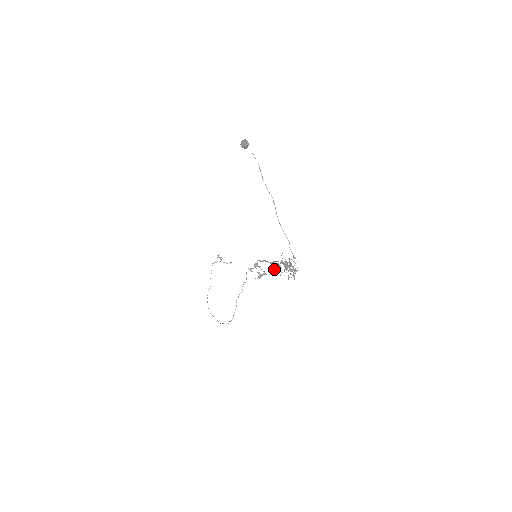
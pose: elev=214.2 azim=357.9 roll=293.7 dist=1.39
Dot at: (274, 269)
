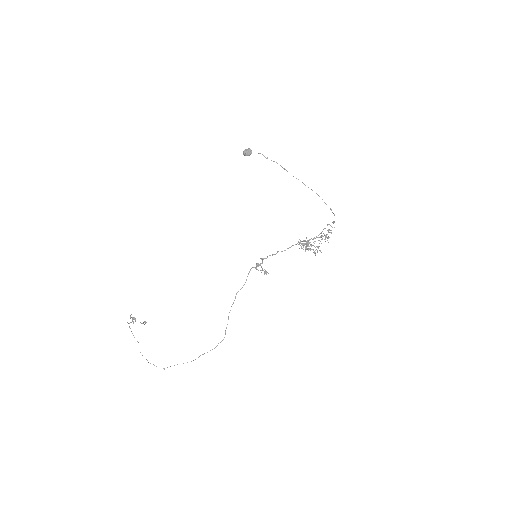
Dot at: occluded
